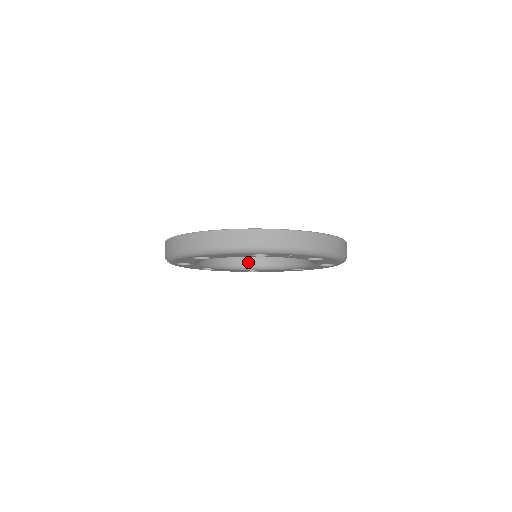
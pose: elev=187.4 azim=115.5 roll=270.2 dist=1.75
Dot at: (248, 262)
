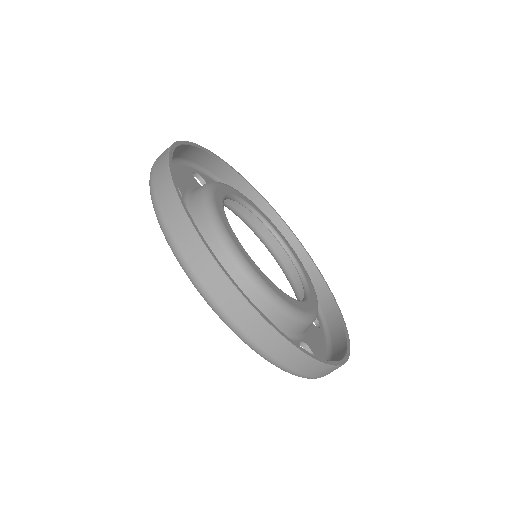
Dot at: occluded
